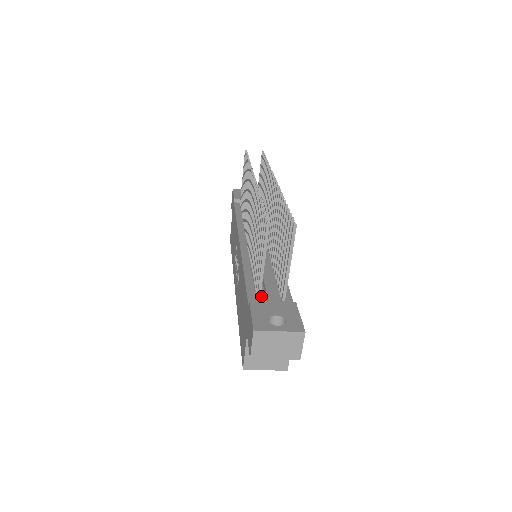
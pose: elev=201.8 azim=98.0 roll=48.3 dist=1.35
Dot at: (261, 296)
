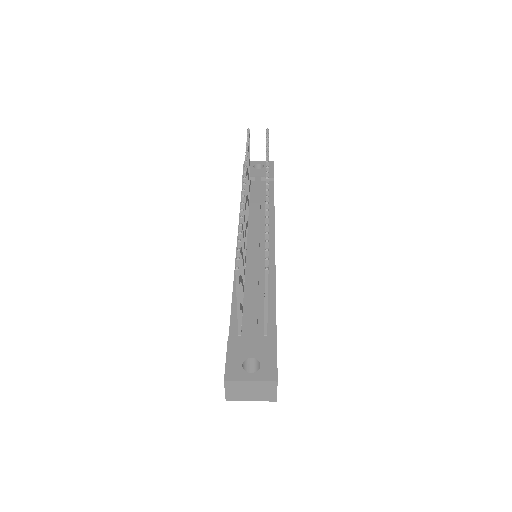
Dot at: (244, 326)
